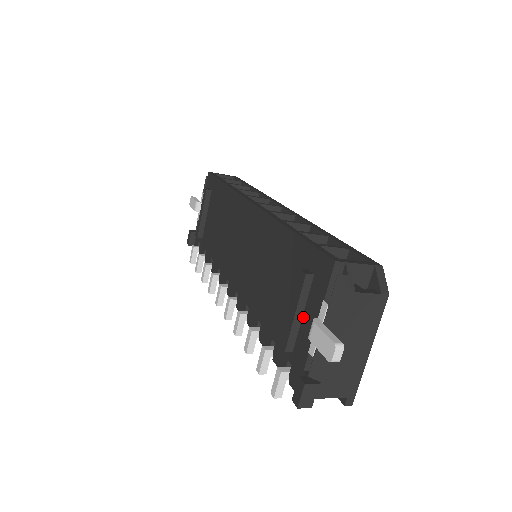
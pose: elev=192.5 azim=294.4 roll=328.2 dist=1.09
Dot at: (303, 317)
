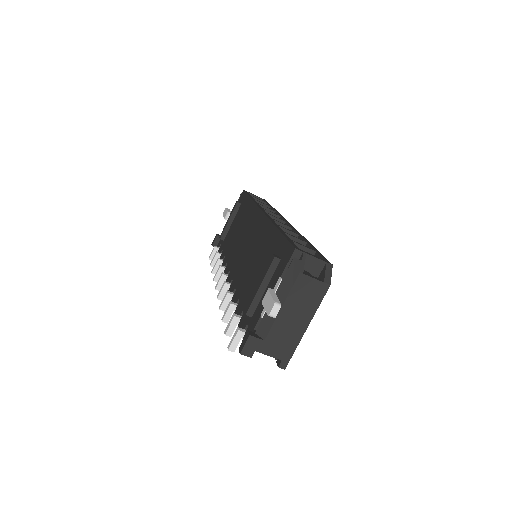
Dot at: (265, 290)
